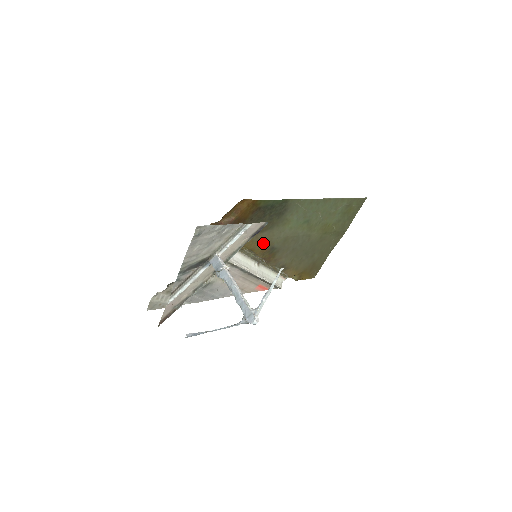
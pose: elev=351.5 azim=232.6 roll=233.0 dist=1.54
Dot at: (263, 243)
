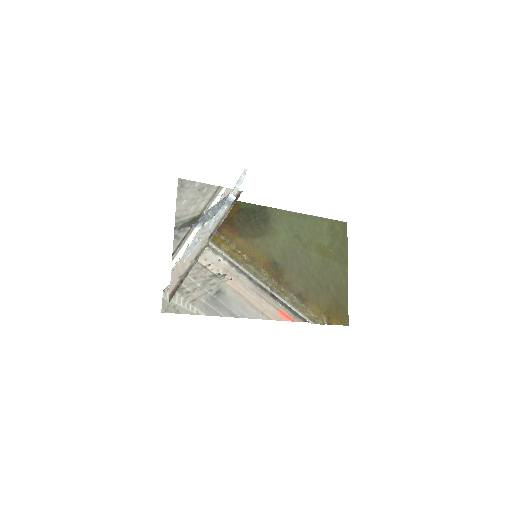
Dot at: (262, 253)
